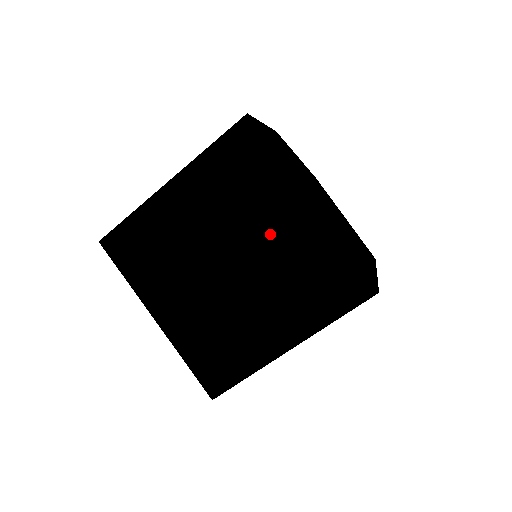
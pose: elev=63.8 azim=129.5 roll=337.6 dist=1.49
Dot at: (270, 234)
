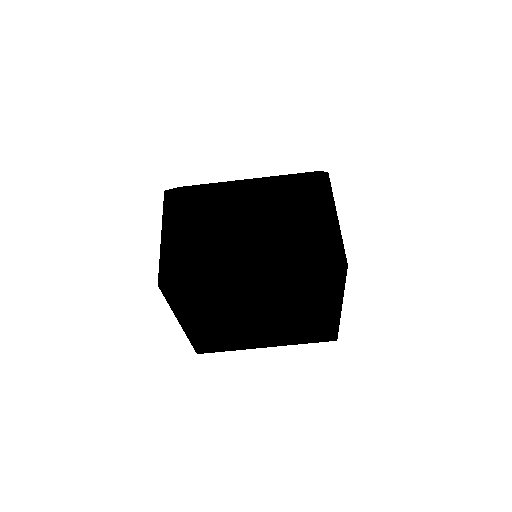
Dot at: (302, 313)
